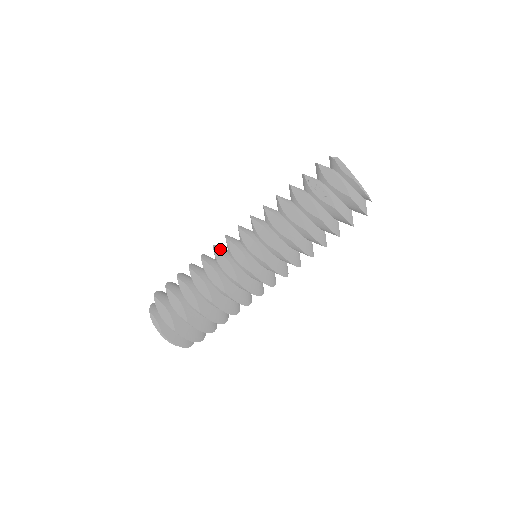
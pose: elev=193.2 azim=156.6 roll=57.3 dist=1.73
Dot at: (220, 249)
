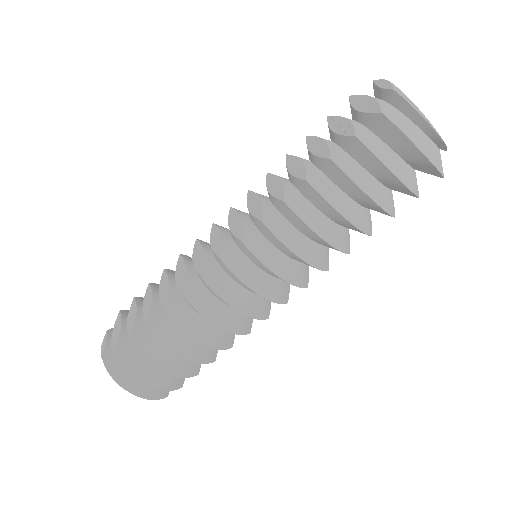
Dot at: (207, 243)
